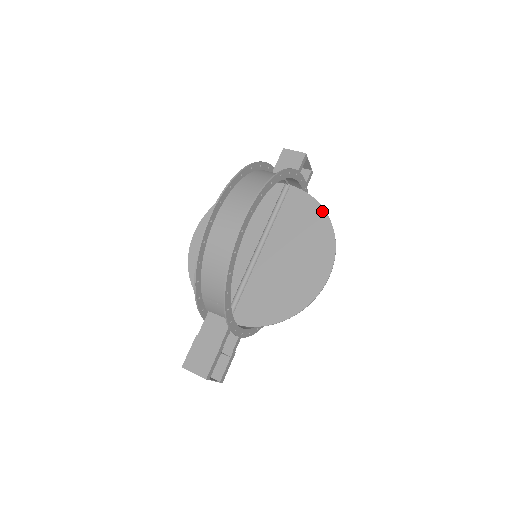
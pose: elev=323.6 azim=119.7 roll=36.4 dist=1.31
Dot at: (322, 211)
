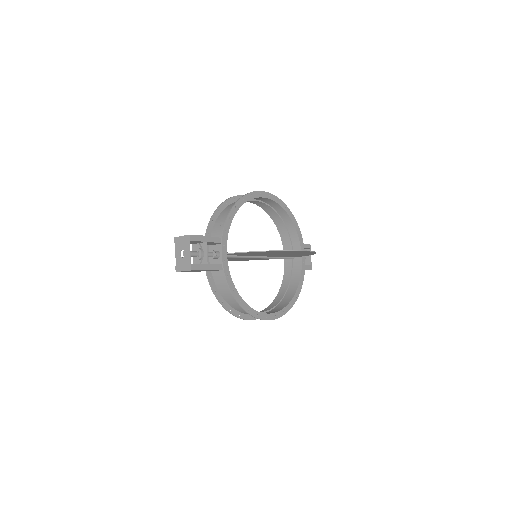
Dot at: (311, 254)
